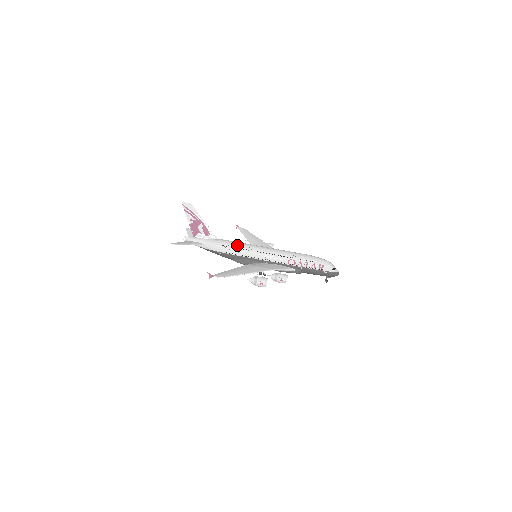
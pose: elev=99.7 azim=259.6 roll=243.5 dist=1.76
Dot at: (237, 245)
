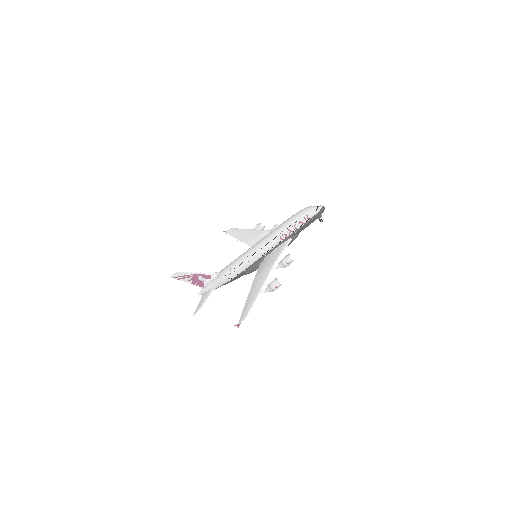
Dot at: (236, 264)
